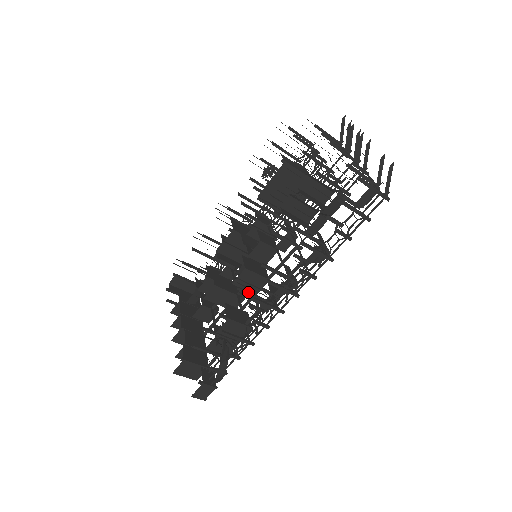
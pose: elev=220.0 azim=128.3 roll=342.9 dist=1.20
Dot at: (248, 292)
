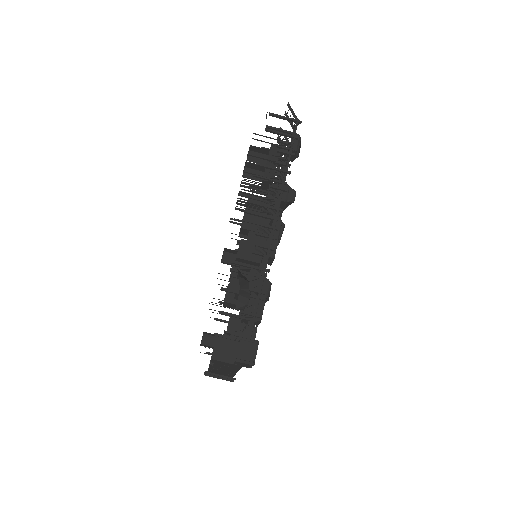
Dot at: (240, 223)
